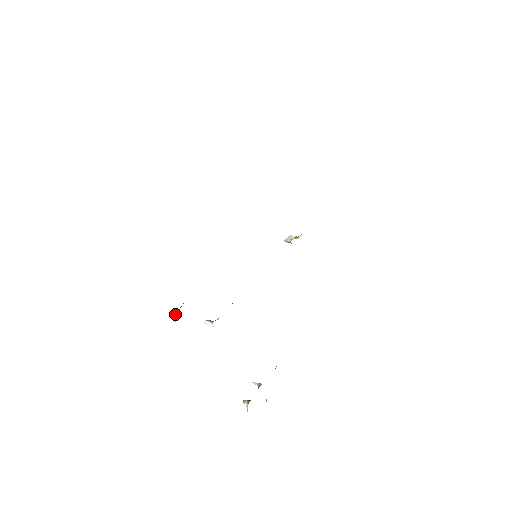
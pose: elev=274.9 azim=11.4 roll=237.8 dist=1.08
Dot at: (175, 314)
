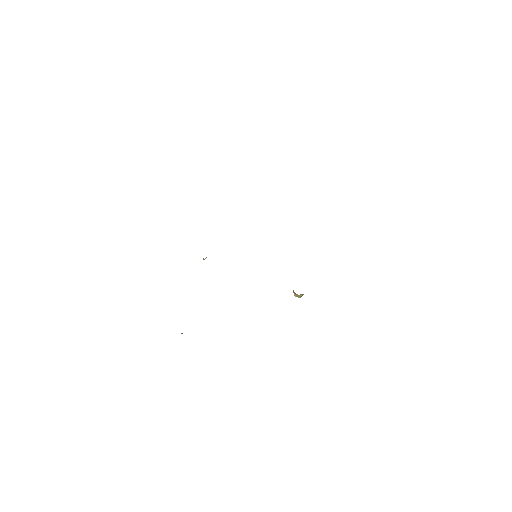
Dot at: occluded
